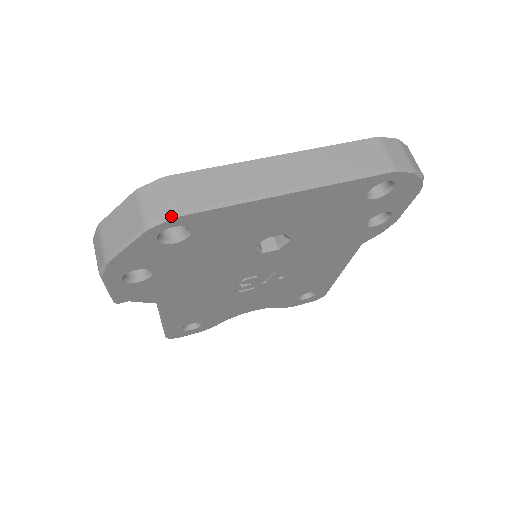
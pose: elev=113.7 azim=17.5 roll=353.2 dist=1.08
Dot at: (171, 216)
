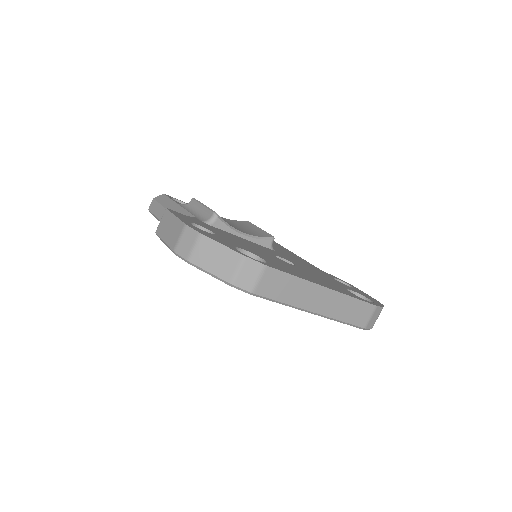
Dot at: (249, 293)
